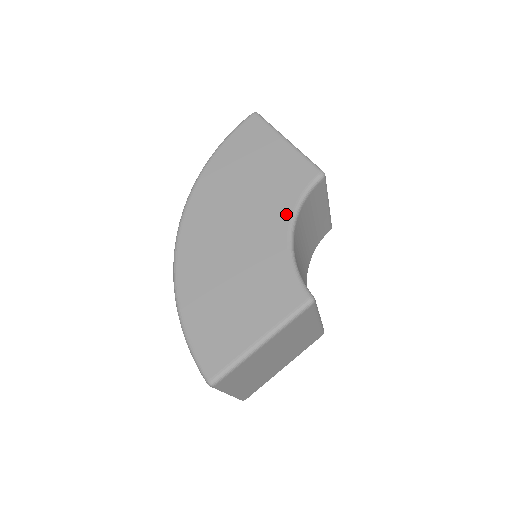
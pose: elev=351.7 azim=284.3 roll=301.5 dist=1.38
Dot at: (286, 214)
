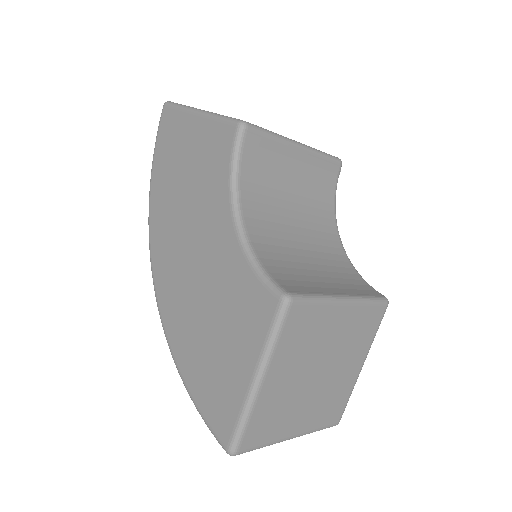
Dot at: (224, 203)
